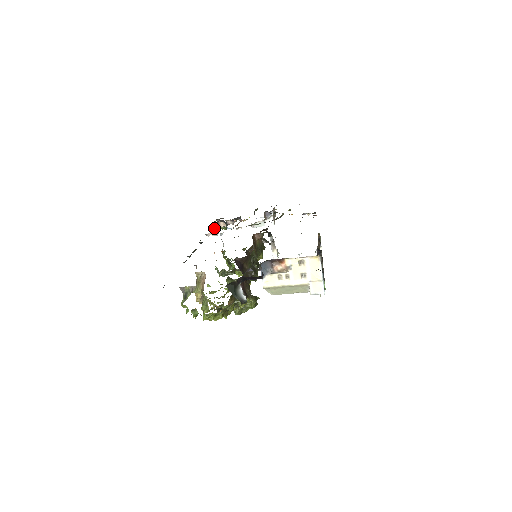
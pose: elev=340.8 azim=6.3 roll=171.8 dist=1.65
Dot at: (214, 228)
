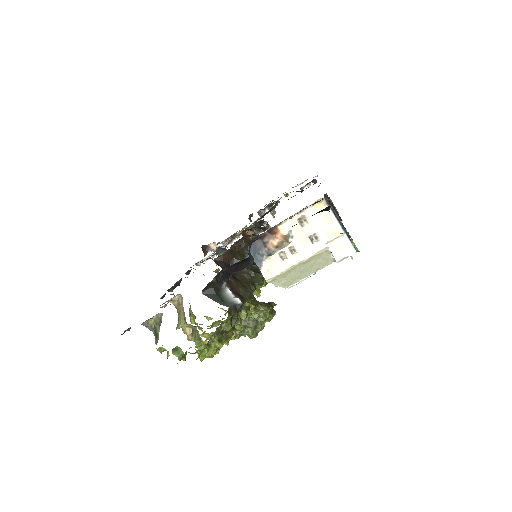
Dot at: (205, 254)
